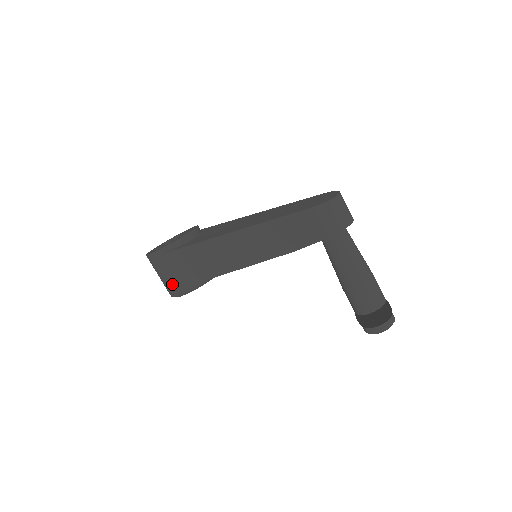
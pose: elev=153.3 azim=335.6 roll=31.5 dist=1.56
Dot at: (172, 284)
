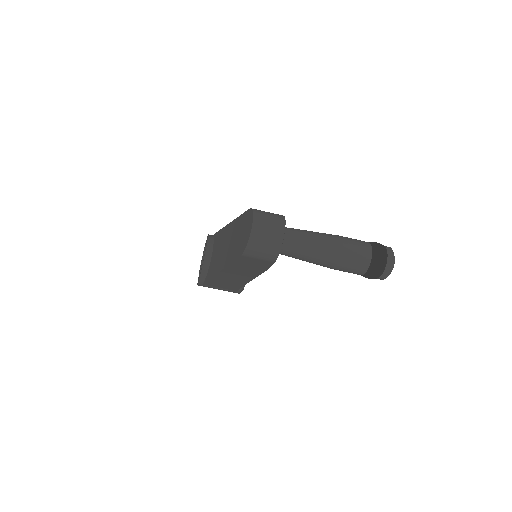
Dot at: occluded
